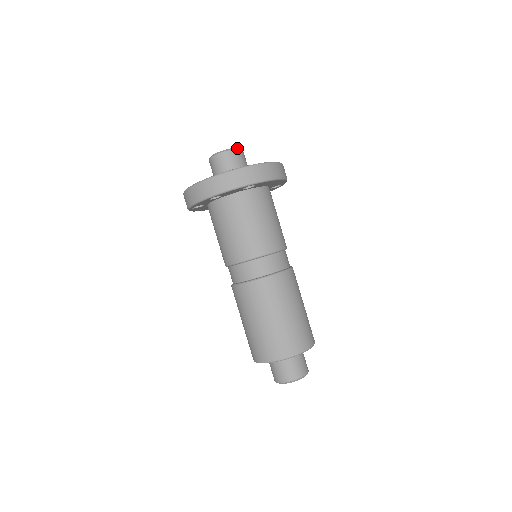
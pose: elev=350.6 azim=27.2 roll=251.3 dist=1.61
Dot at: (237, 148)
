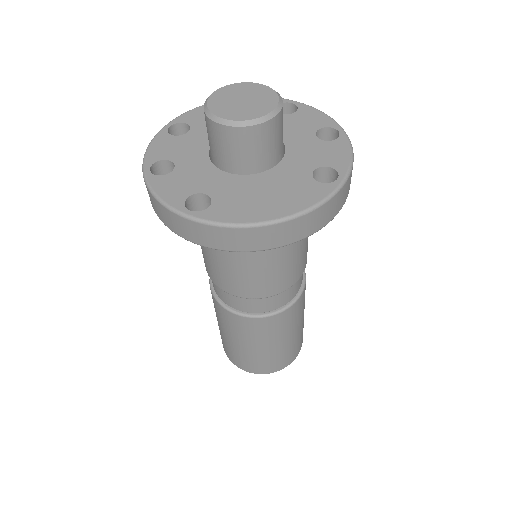
Dot at: (242, 124)
